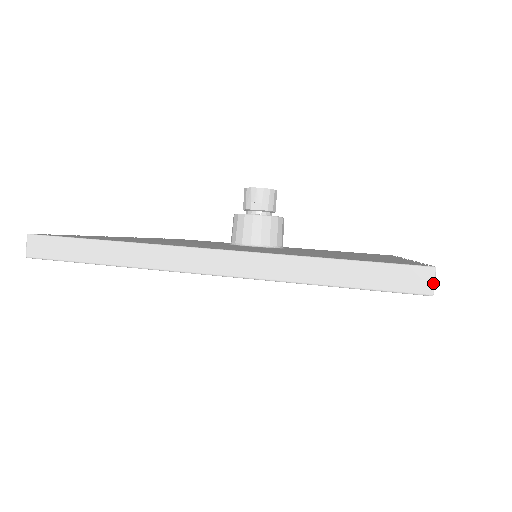
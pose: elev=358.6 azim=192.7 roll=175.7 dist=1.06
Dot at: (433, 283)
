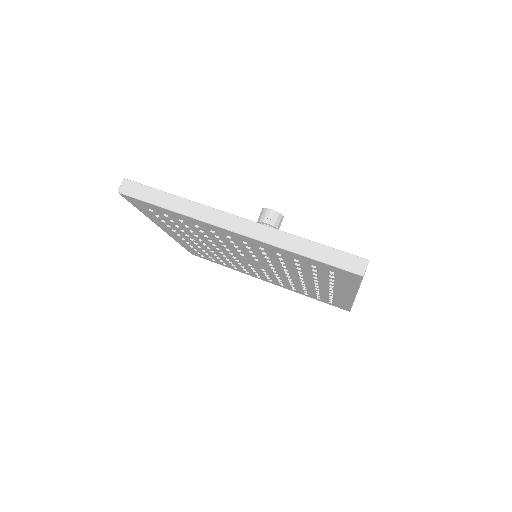
Dot at: (365, 269)
